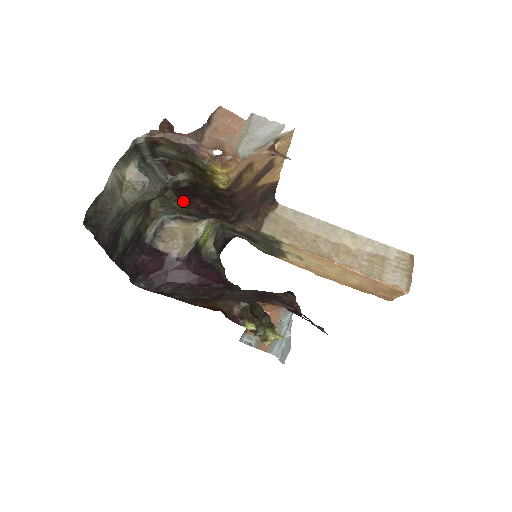
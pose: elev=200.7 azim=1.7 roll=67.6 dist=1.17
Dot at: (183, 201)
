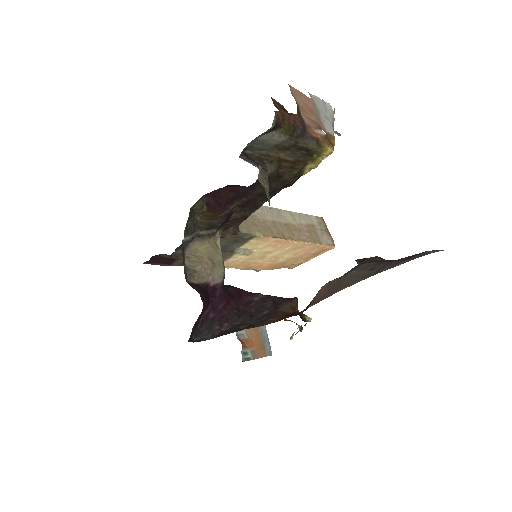
Dot at: (213, 211)
